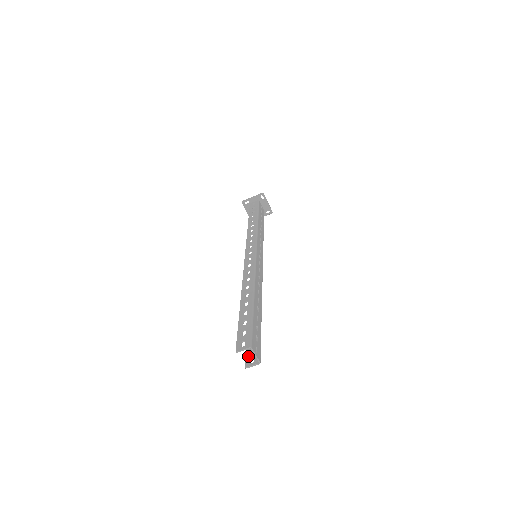
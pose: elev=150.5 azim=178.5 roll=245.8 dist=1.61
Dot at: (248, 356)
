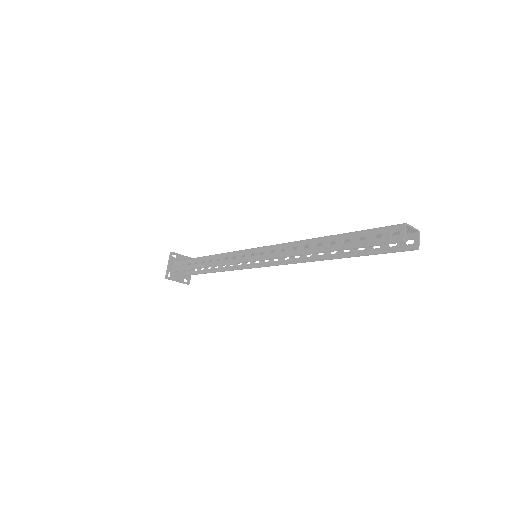
Dot at: (402, 248)
